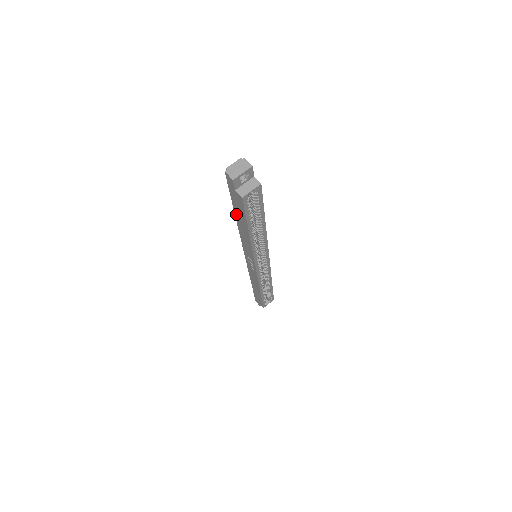
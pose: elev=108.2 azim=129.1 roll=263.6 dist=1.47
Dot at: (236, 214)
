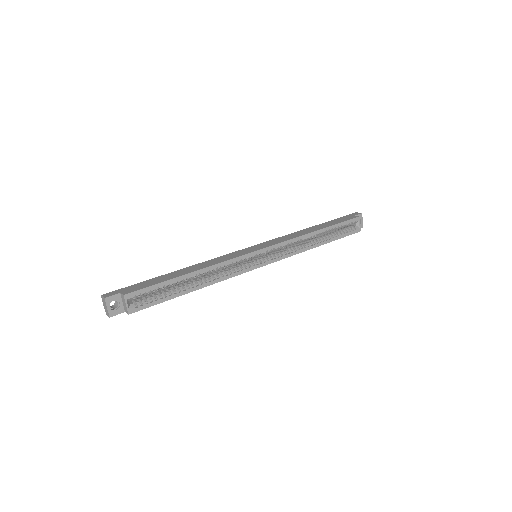
Dot at: occluded
